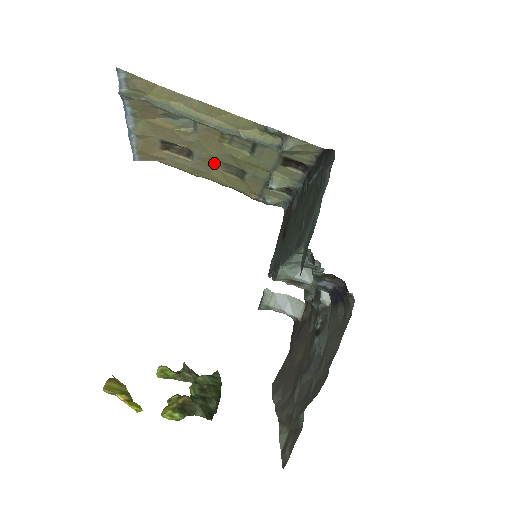
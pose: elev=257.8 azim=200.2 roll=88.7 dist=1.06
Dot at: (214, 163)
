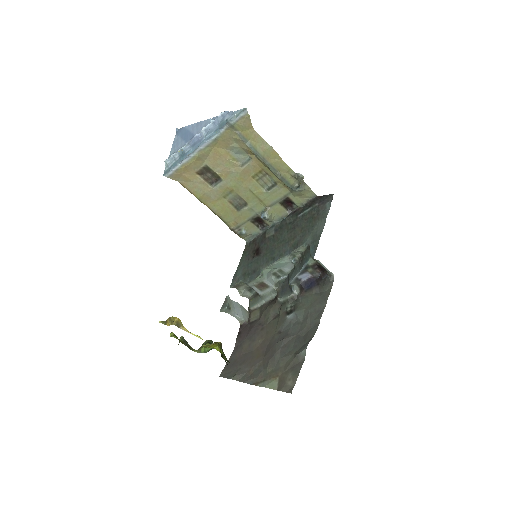
Dot at: (227, 193)
